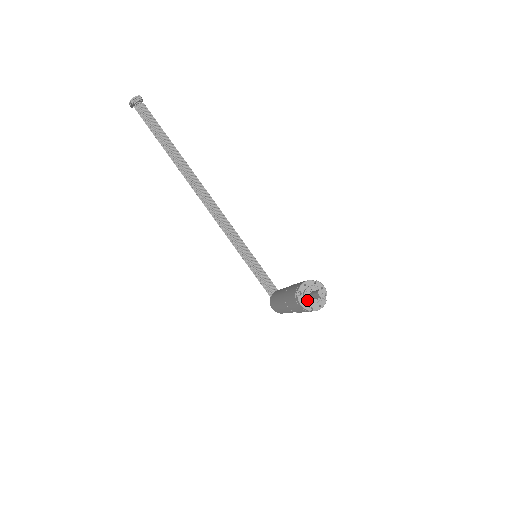
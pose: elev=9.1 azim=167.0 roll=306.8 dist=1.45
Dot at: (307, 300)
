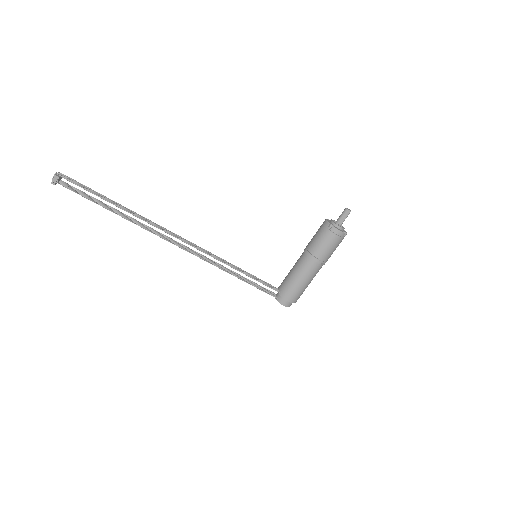
Dot at: (340, 226)
